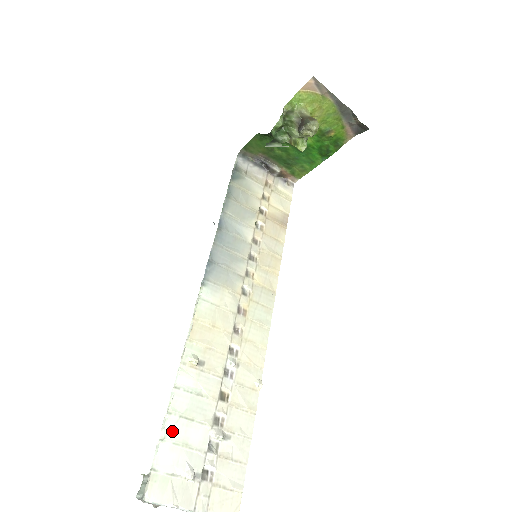
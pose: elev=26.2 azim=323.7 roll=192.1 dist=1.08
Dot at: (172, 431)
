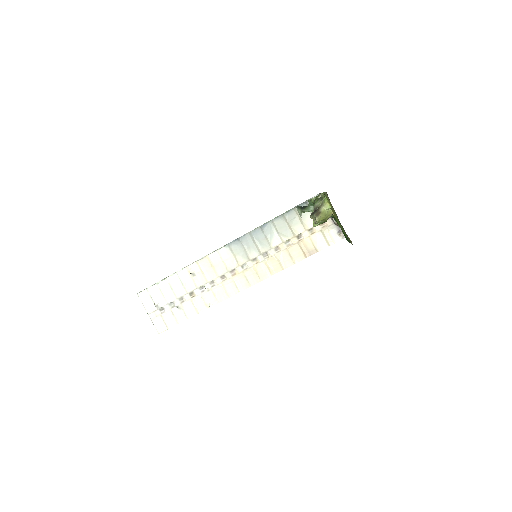
Dot at: (163, 285)
